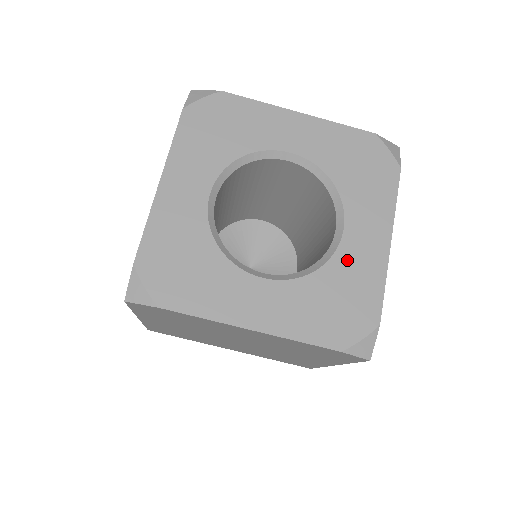
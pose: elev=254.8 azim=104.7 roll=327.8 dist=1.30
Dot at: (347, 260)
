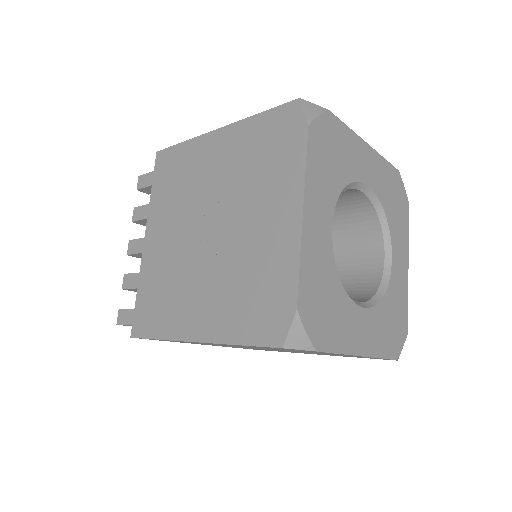
Dot at: (395, 284)
